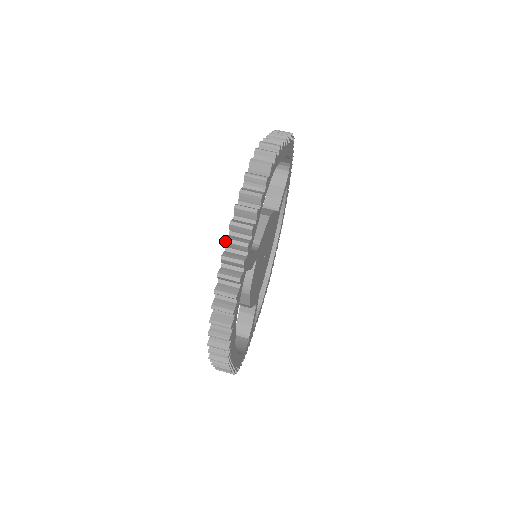
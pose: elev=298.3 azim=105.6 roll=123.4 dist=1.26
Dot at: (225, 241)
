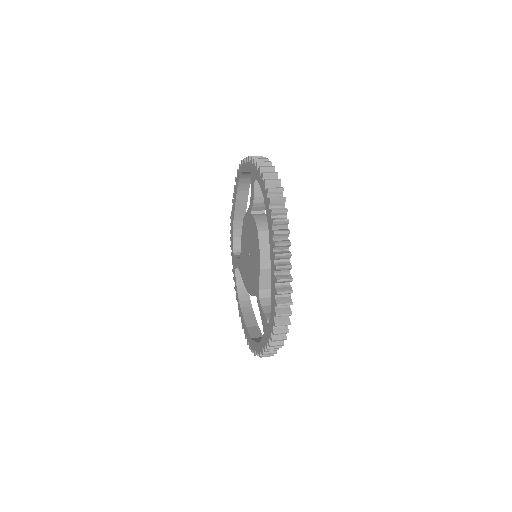
Dot at: (252, 157)
